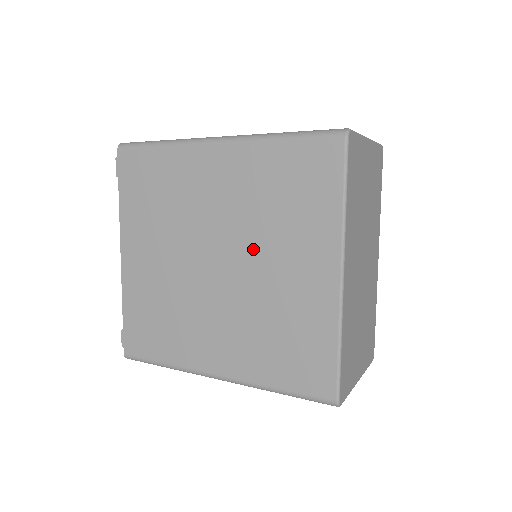
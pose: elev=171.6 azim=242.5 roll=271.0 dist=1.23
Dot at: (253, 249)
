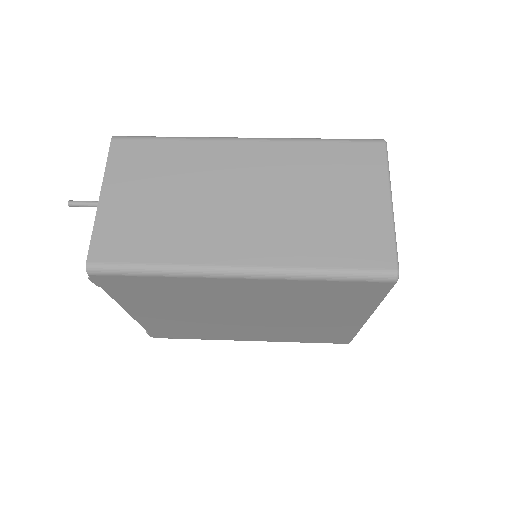
Dot at: (286, 314)
